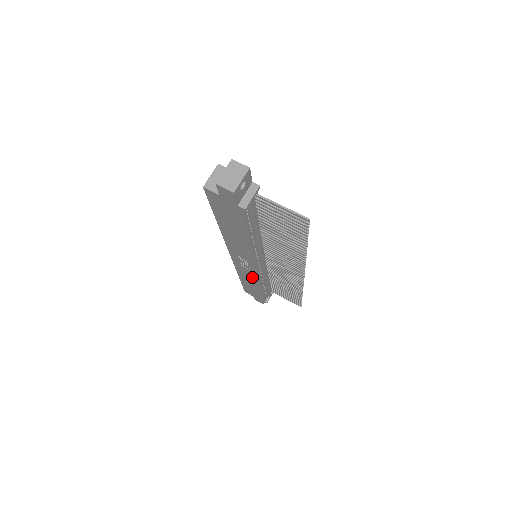
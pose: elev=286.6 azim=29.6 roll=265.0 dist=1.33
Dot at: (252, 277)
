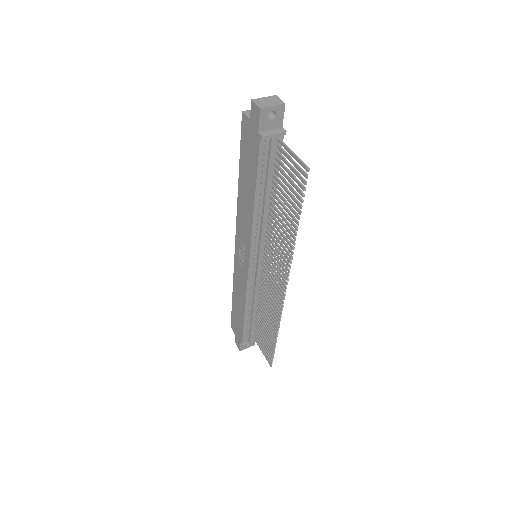
Dot at: (242, 286)
